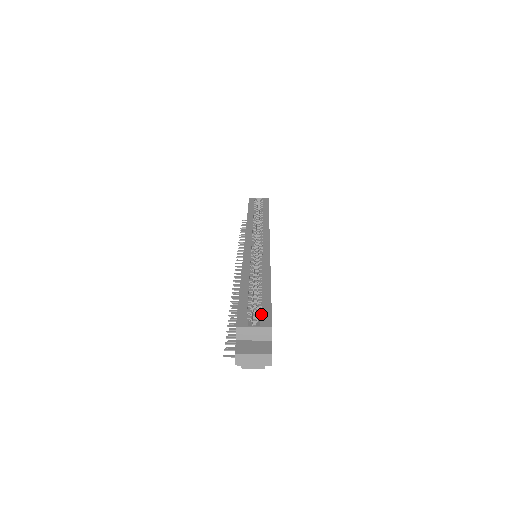
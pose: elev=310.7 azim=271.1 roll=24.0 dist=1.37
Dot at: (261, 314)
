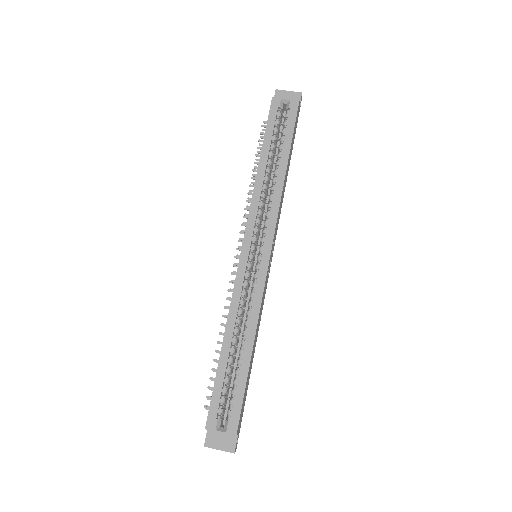
Dot at: (232, 406)
